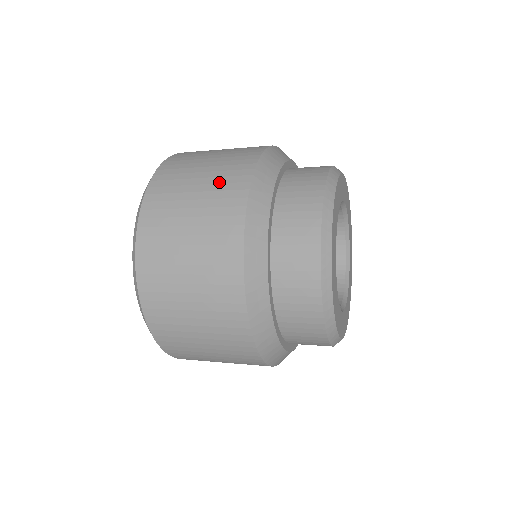
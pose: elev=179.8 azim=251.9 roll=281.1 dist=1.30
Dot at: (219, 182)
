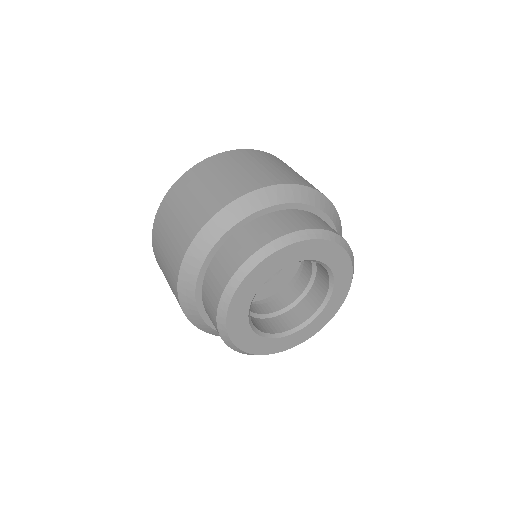
Dot at: (239, 179)
